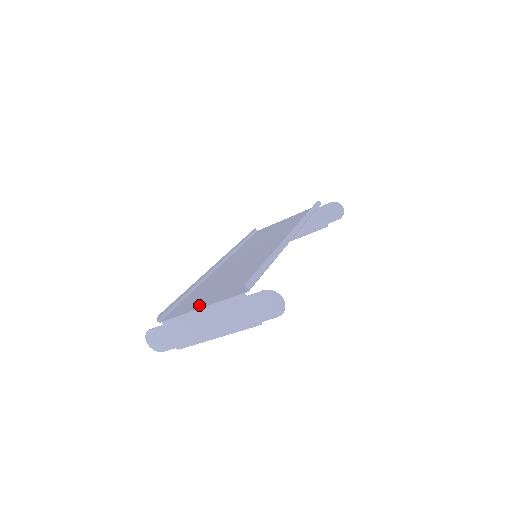
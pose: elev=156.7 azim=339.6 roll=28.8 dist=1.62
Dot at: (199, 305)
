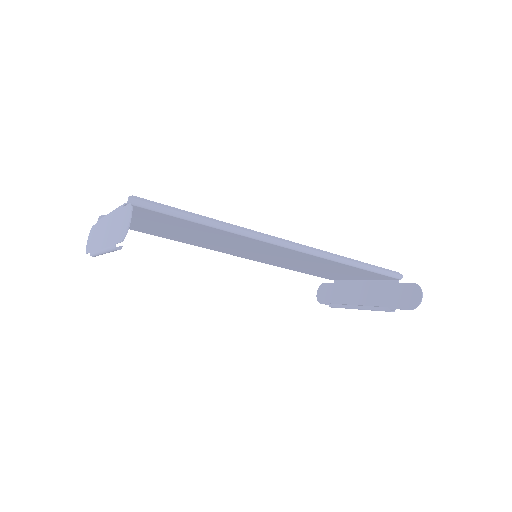
Dot at: occluded
